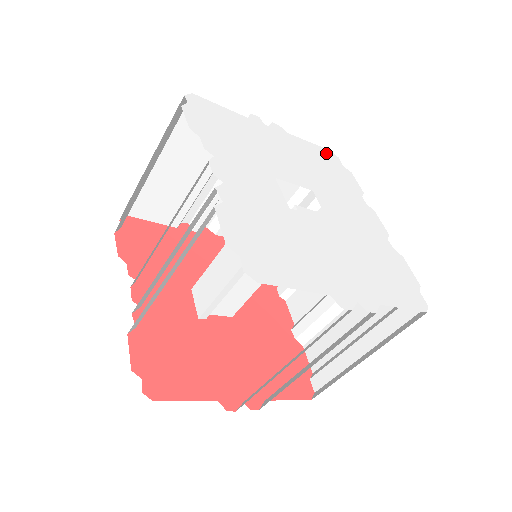
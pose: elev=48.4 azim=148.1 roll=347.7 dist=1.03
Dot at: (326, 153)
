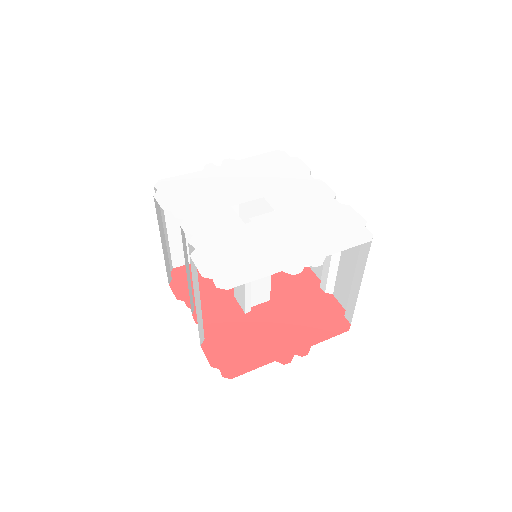
Dot at: (273, 155)
